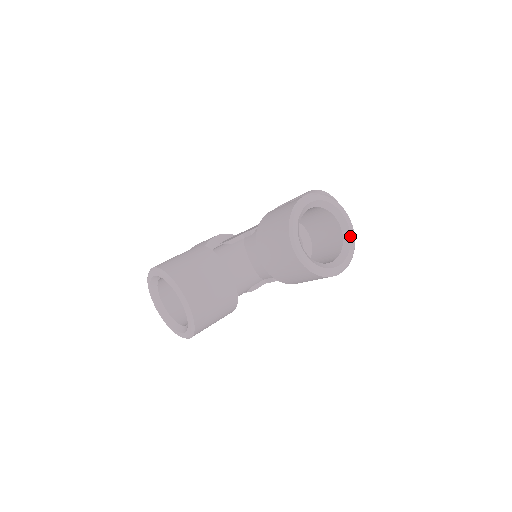
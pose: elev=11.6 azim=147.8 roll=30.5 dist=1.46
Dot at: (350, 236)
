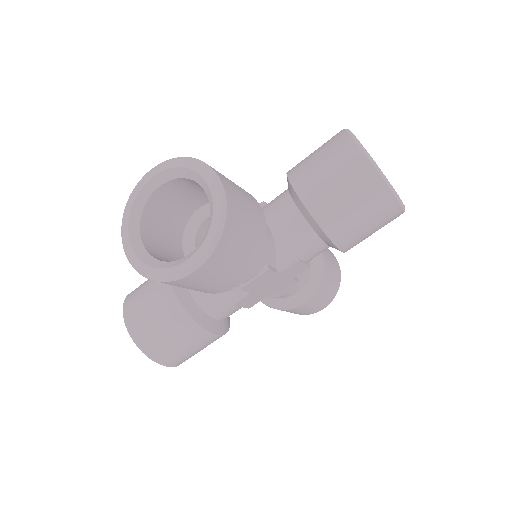
Dot at: (212, 207)
